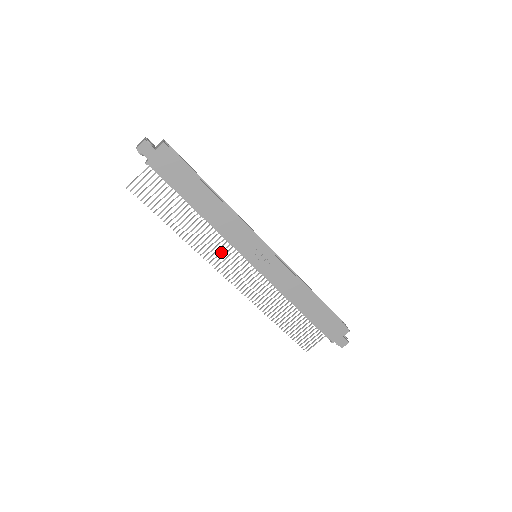
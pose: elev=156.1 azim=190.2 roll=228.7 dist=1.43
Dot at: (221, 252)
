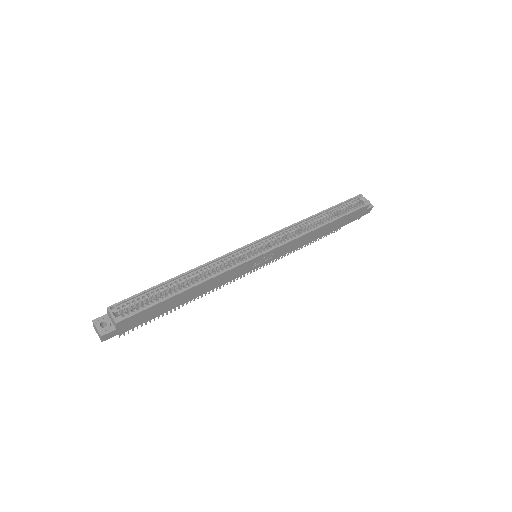
Dot at: occluded
